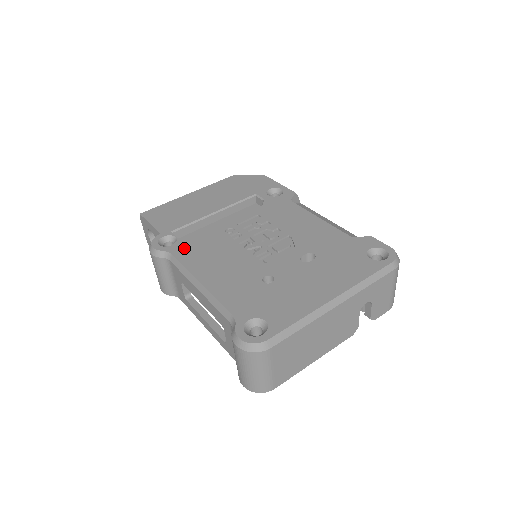
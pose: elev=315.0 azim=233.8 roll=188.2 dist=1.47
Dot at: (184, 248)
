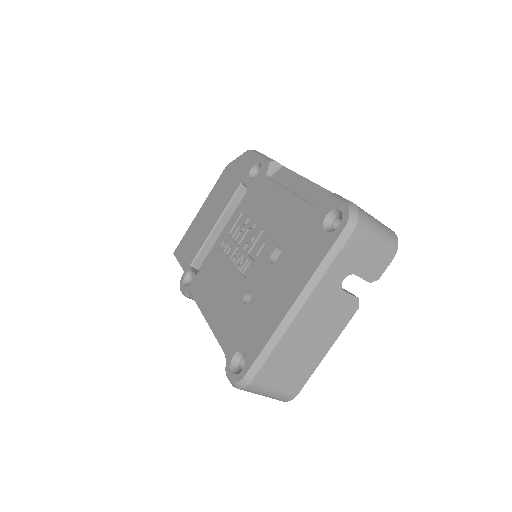
Dot at: (197, 283)
